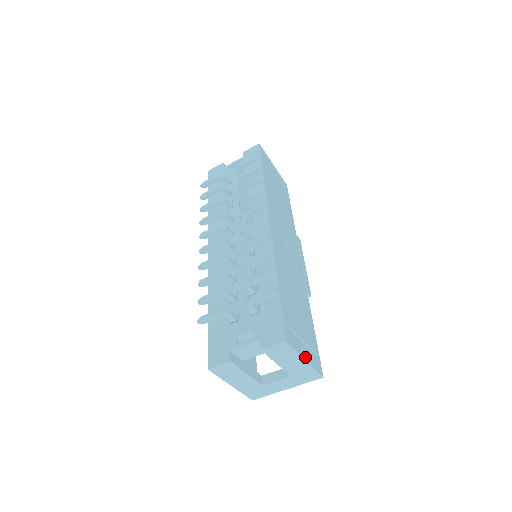
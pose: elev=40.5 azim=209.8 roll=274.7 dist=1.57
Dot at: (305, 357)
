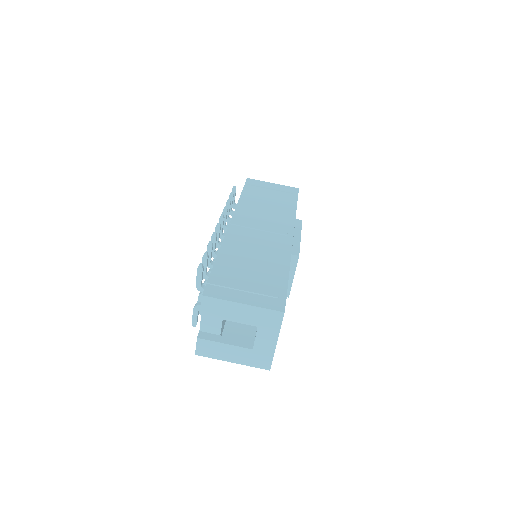
Dot at: (243, 302)
